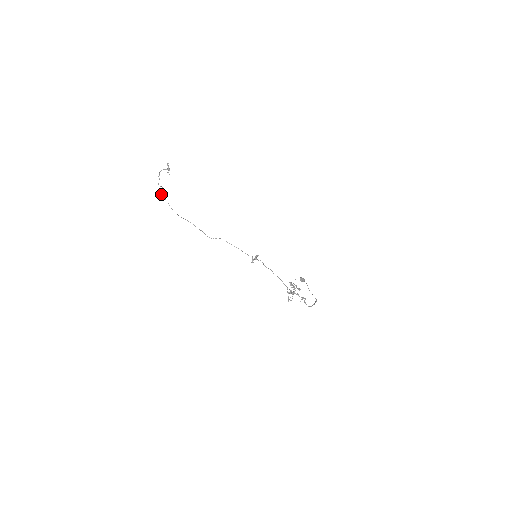
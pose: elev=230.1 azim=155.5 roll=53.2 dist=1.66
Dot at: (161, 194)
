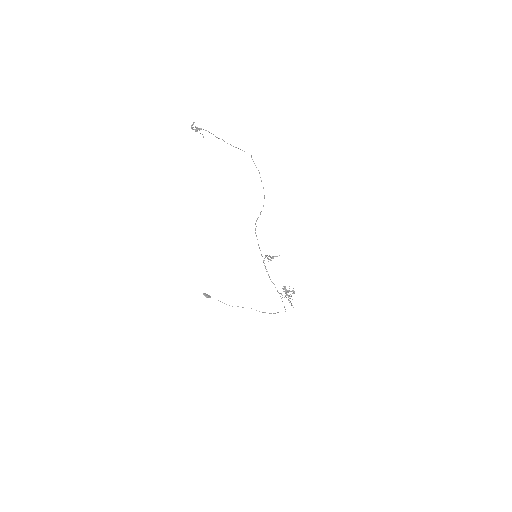
Dot at: (252, 159)
